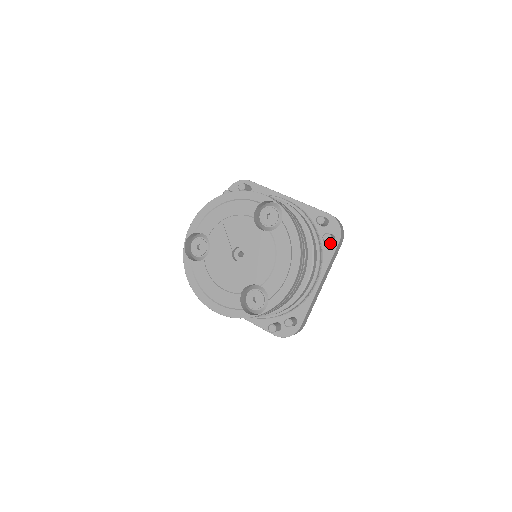
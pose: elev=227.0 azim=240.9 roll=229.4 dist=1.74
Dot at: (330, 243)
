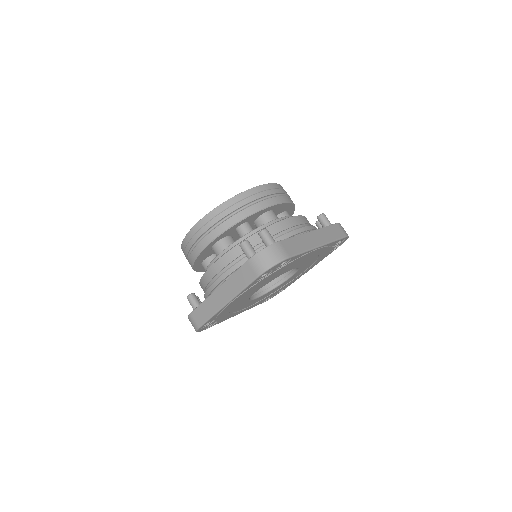
Dot at: occluded
